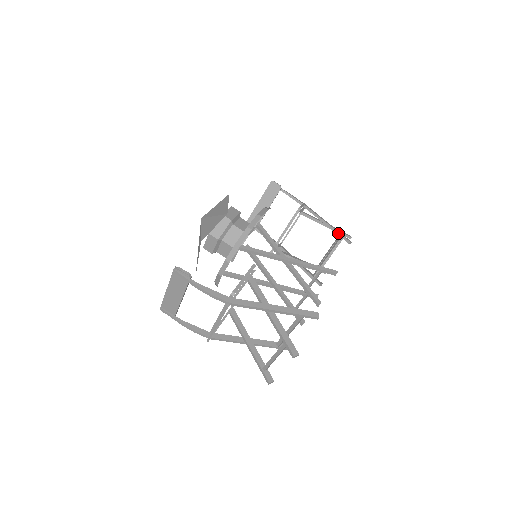
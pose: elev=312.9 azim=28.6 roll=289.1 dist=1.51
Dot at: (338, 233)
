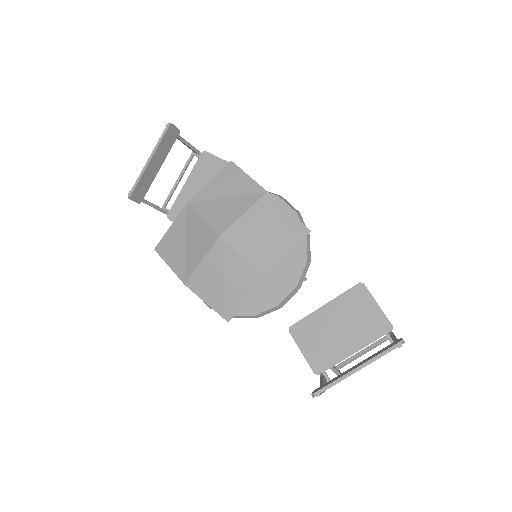
Dot at: occluded
